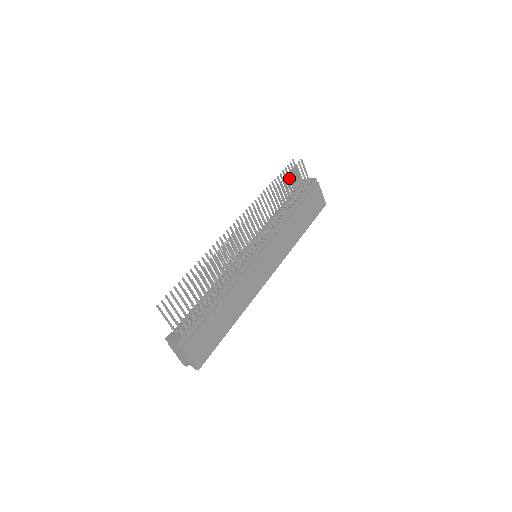
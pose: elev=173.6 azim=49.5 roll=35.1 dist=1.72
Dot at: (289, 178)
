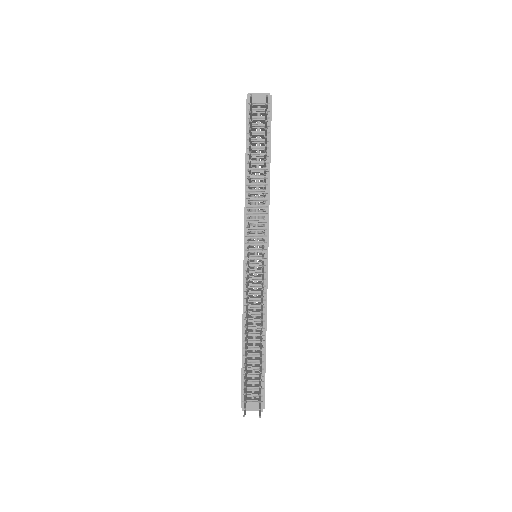
Dot at: (251, 125)
